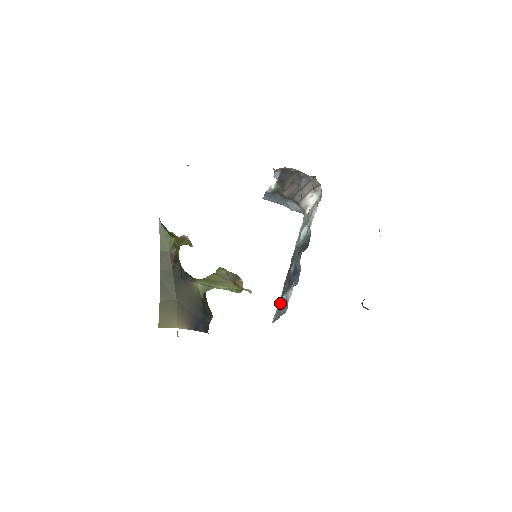
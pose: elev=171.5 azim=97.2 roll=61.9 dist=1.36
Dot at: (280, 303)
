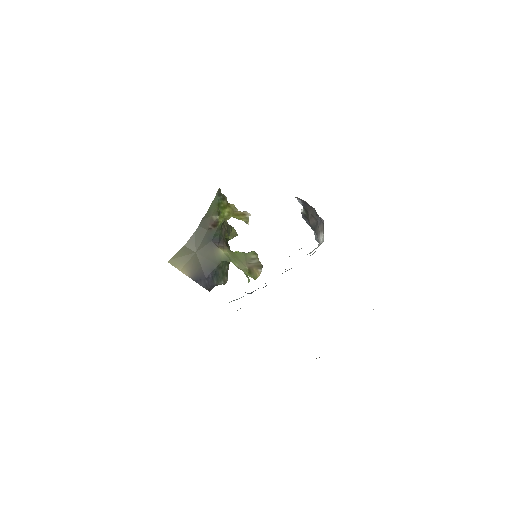
Dot at: occluded
